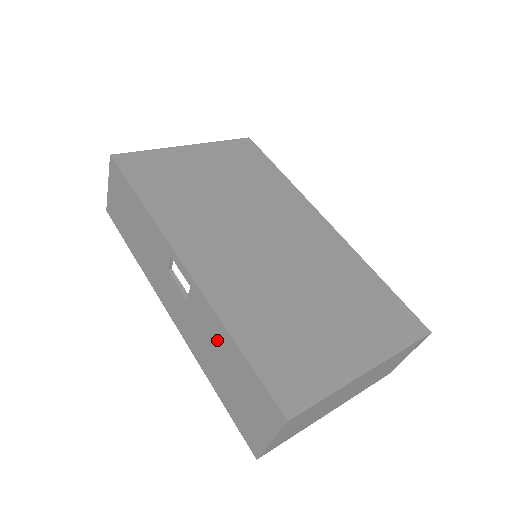
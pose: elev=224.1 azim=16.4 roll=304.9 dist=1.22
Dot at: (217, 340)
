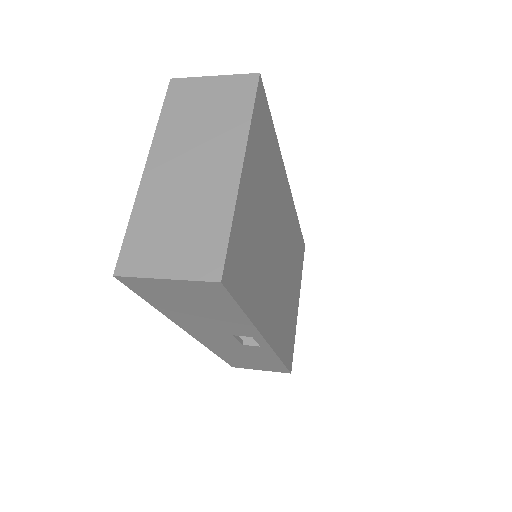
Dot at: (260, 357)
